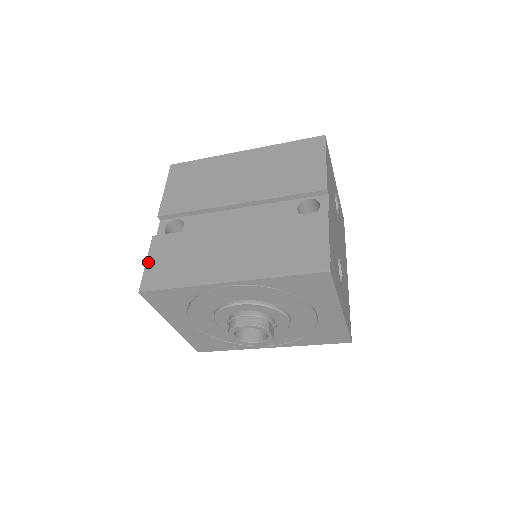
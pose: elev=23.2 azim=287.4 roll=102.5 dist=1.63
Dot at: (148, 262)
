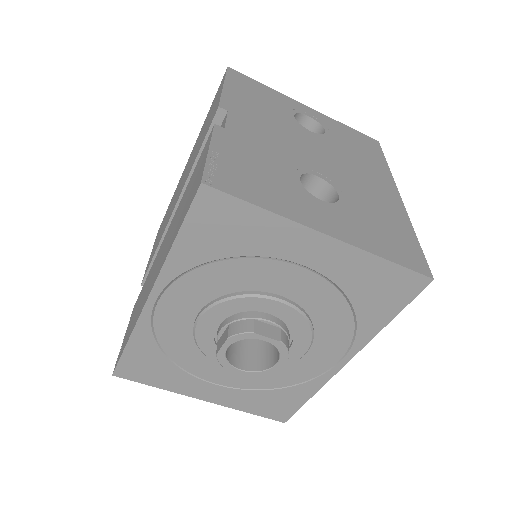
Dot at: (124, 336)
